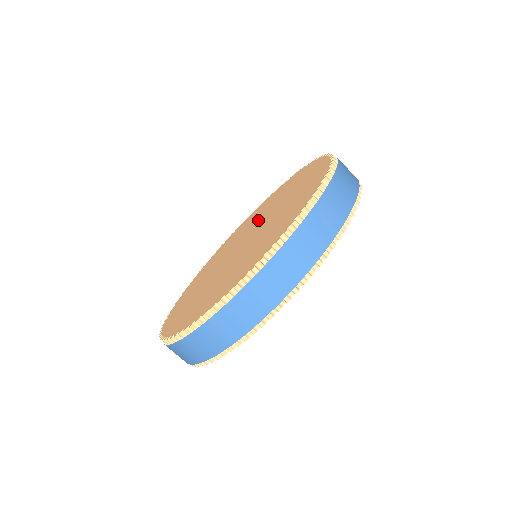
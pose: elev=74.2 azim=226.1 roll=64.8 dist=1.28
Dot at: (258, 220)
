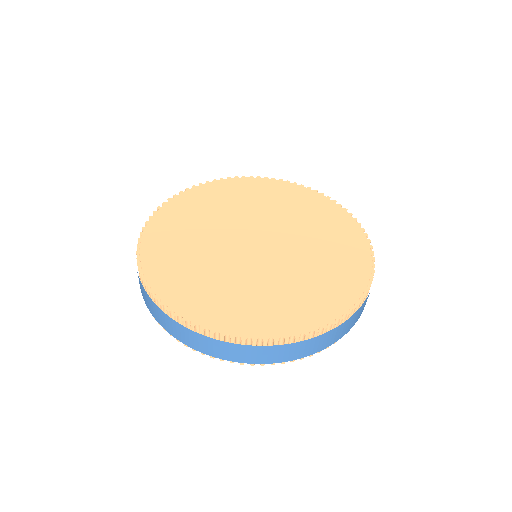
Dot at: (295, 241)
